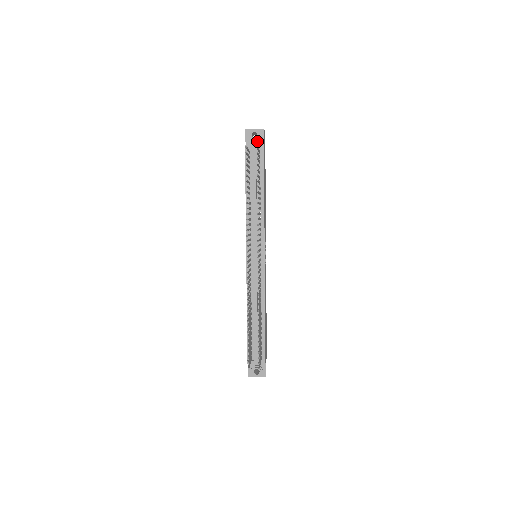
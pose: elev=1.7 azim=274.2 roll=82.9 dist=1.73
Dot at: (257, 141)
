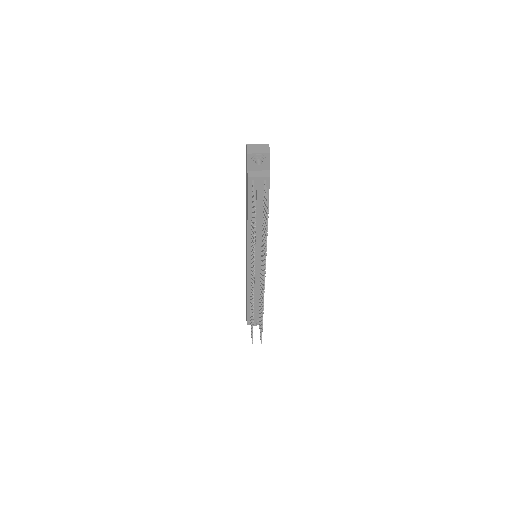
Dot at: (261, 165)
